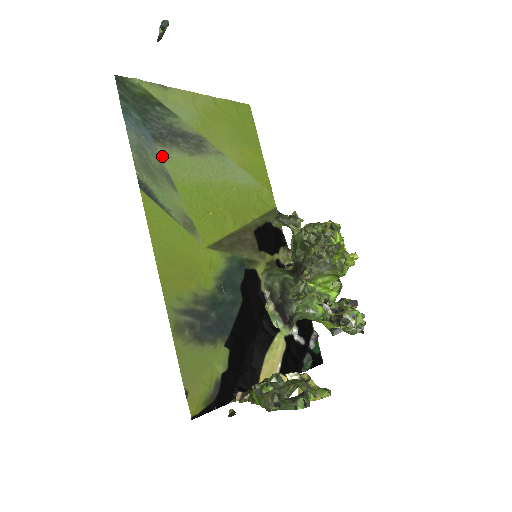
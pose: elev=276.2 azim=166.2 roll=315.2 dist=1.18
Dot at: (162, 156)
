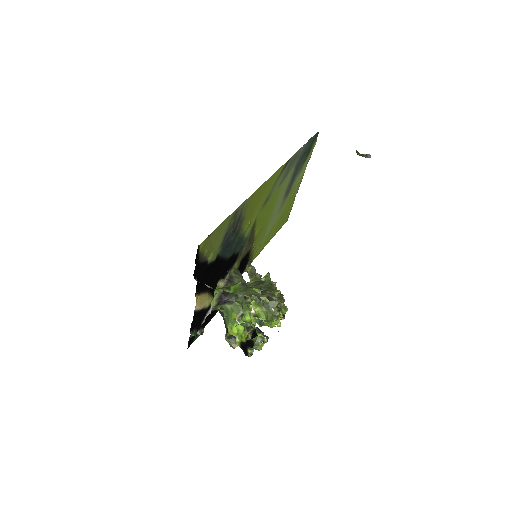
Dot at: (292, 170)
